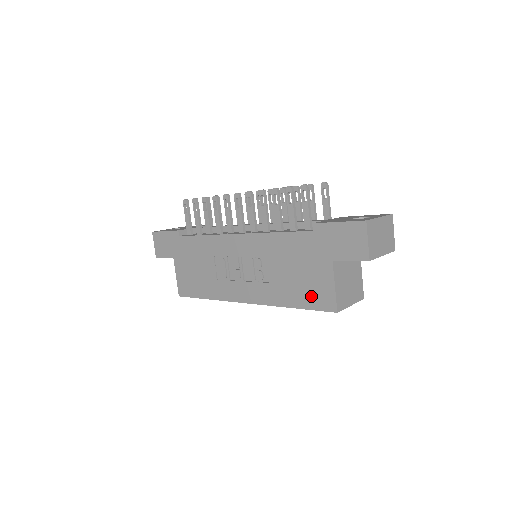
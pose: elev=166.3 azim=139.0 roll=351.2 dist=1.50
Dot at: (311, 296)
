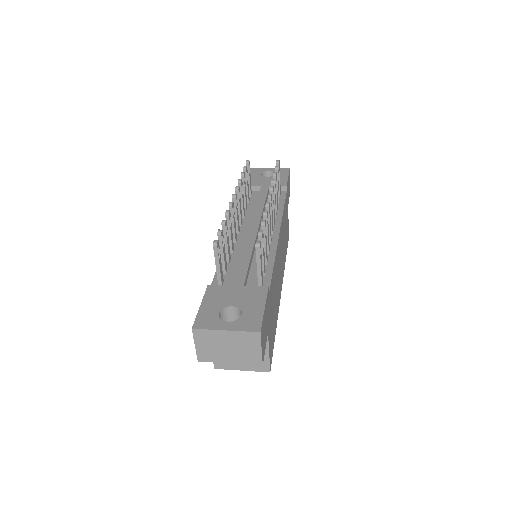
Dot at: occluded
